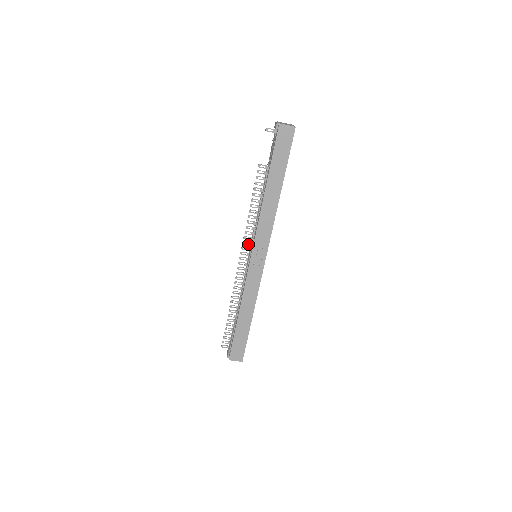
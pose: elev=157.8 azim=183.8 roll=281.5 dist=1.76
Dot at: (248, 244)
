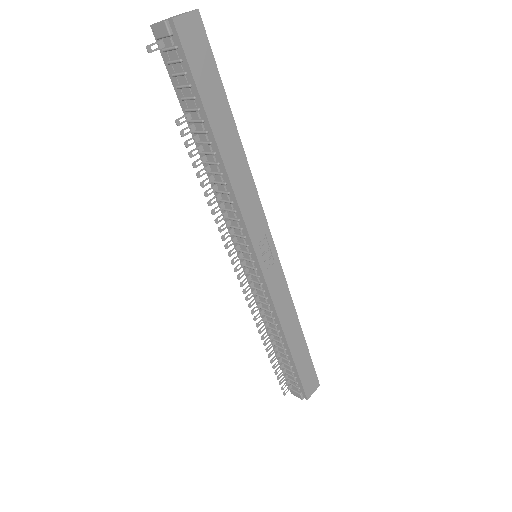
Dot at: occluded
